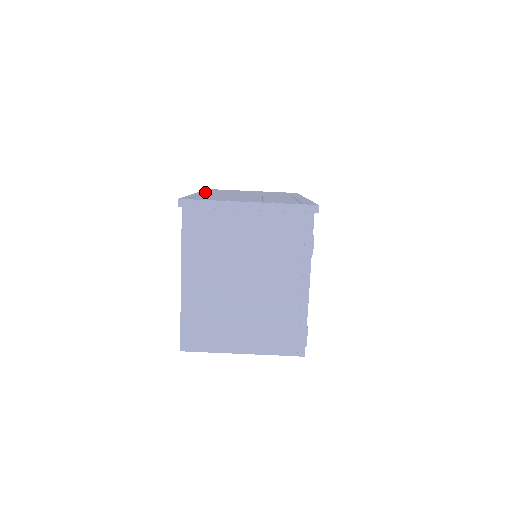
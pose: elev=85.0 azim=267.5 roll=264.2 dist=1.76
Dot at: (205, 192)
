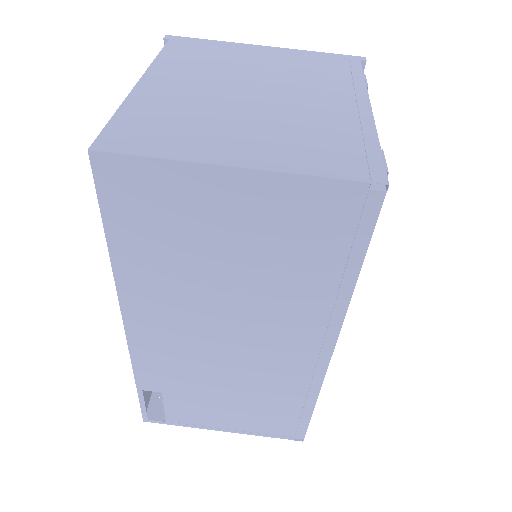
Dot at: occluded
